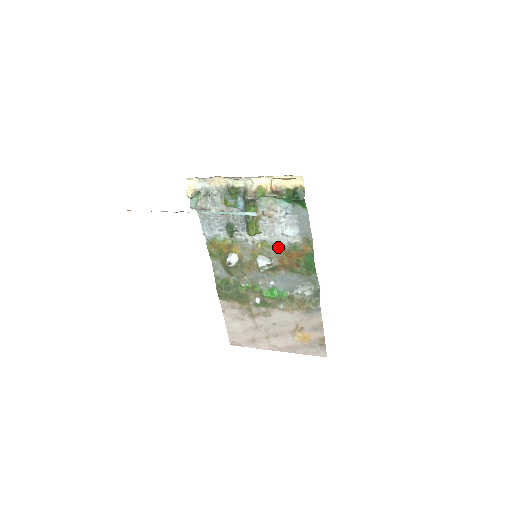
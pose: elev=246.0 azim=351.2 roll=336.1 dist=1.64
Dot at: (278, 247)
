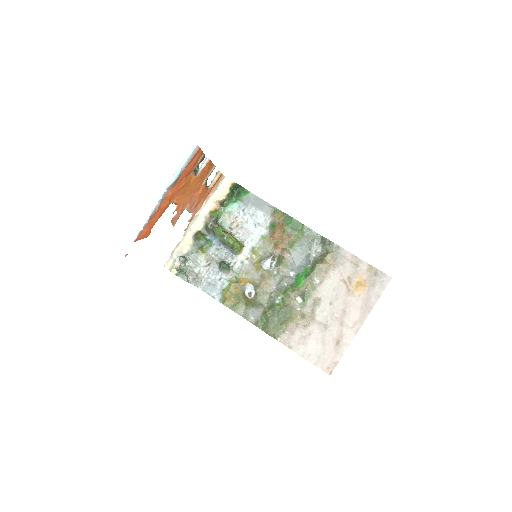
Dot at: (264, 241)
